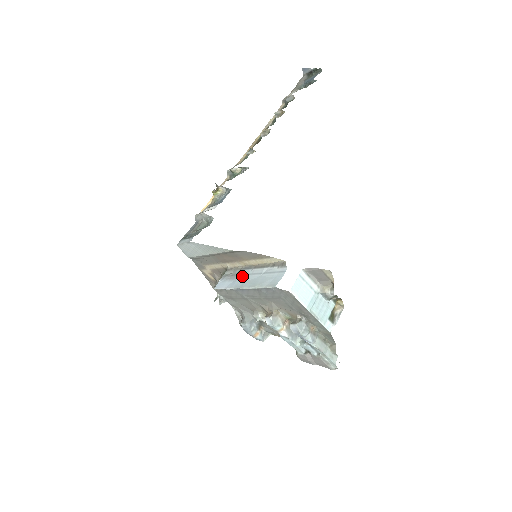
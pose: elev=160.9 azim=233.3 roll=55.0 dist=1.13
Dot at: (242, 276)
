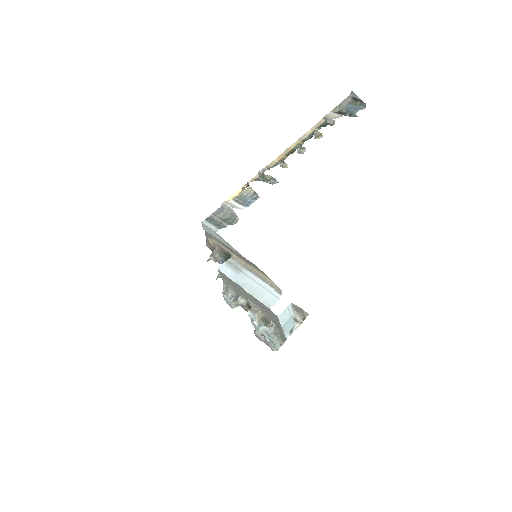
Dot at: (244, 275)
